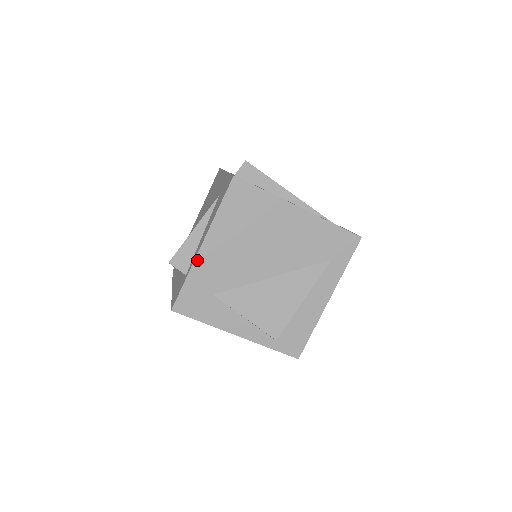
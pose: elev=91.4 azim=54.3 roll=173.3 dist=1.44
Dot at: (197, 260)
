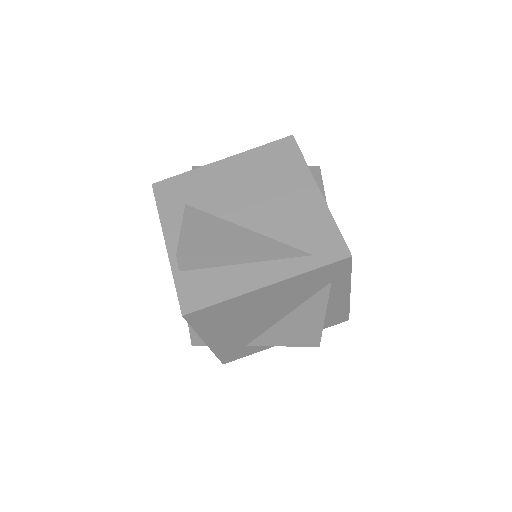
Dot at: (212, 348)
